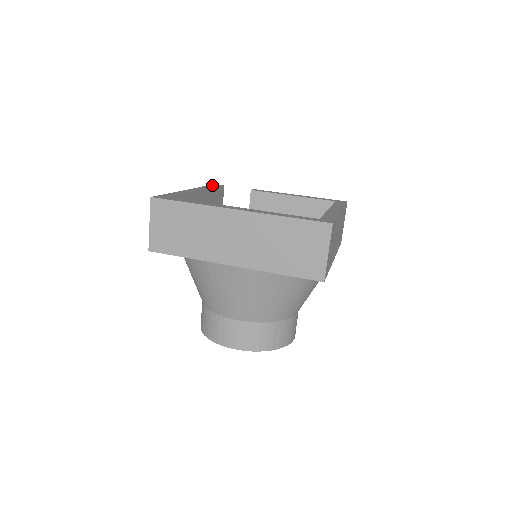
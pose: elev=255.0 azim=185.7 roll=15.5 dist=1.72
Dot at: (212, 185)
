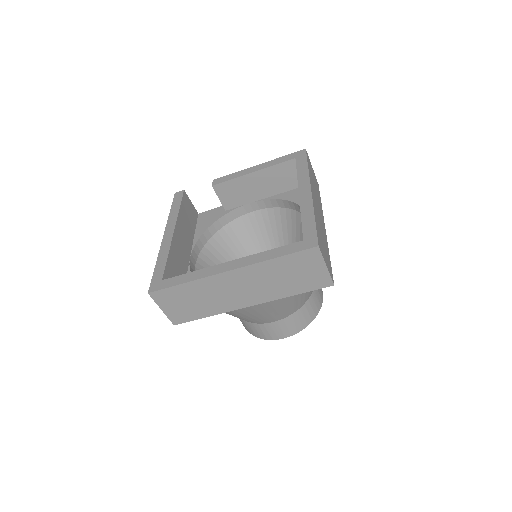
Dot at: (175, 201)
